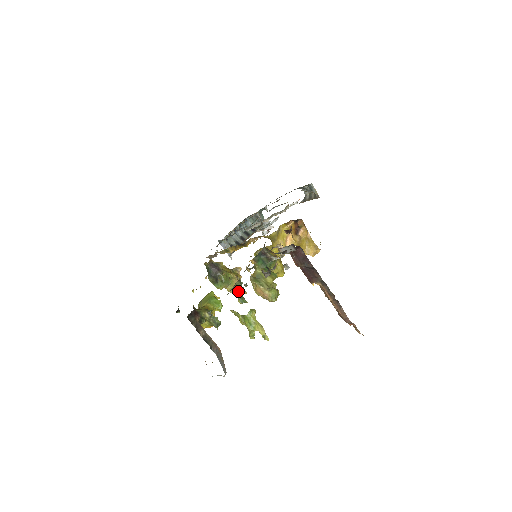
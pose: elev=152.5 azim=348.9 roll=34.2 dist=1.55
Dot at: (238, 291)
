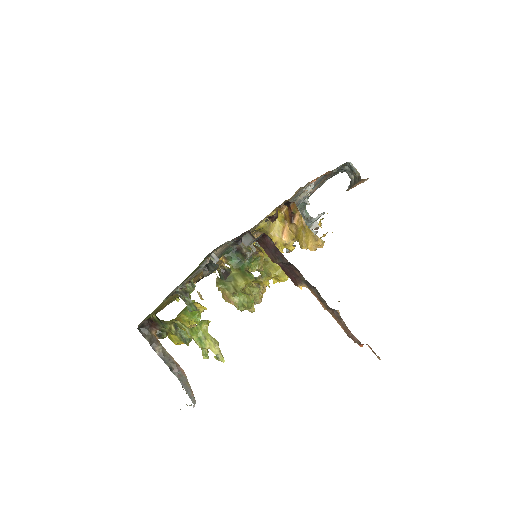
Dot at: (186, 296)
